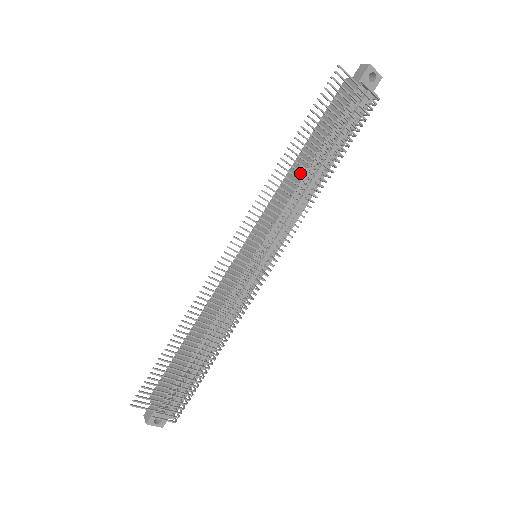
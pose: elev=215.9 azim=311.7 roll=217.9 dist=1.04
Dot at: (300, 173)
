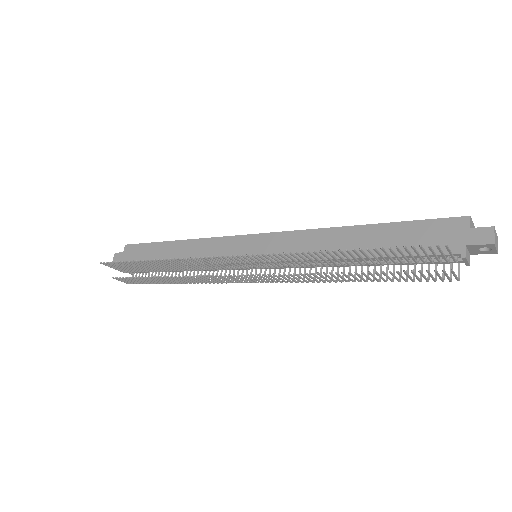
Dot at: occluded
